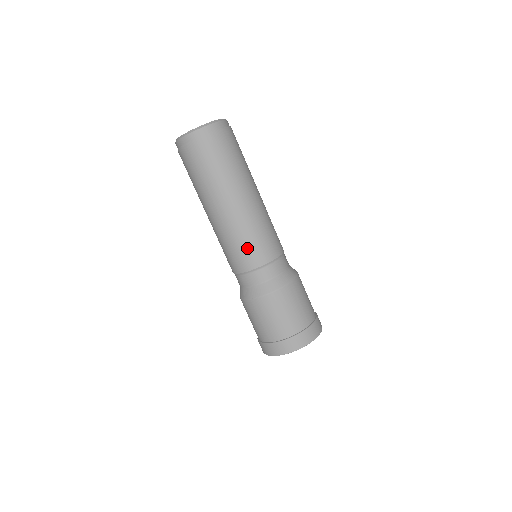
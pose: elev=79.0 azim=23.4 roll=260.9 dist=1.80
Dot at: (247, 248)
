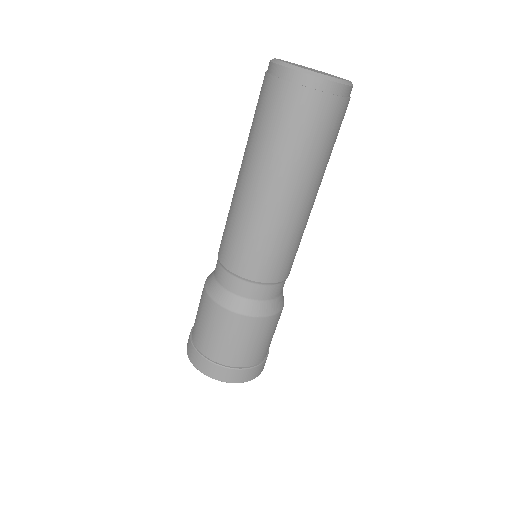
Dot at: (284, 257)
